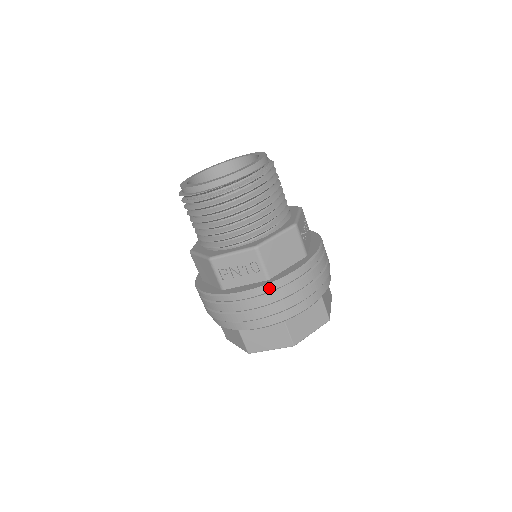
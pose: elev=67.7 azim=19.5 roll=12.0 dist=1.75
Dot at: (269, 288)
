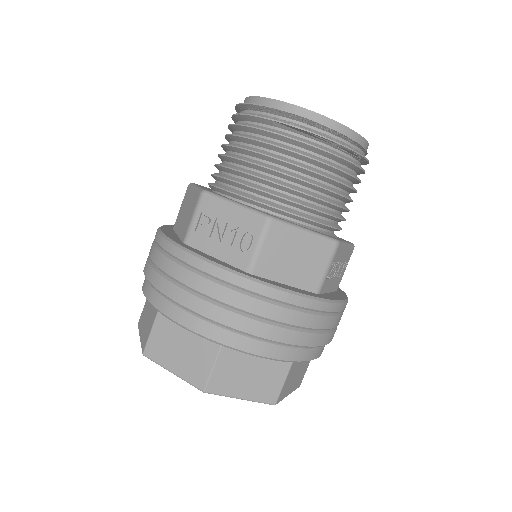
Dot at: (240, 281)
